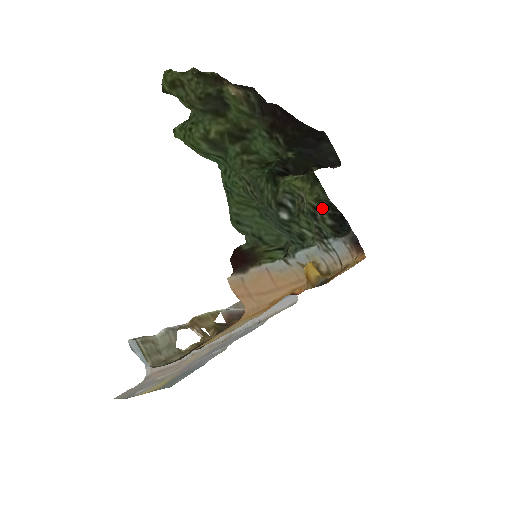
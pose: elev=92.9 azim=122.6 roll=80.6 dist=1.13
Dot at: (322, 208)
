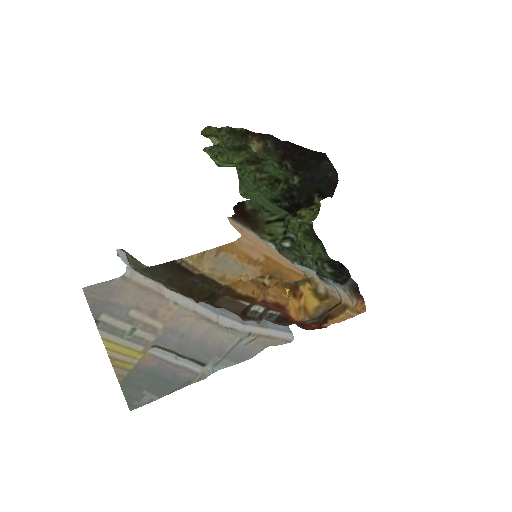
Dot at: (323, 261)
